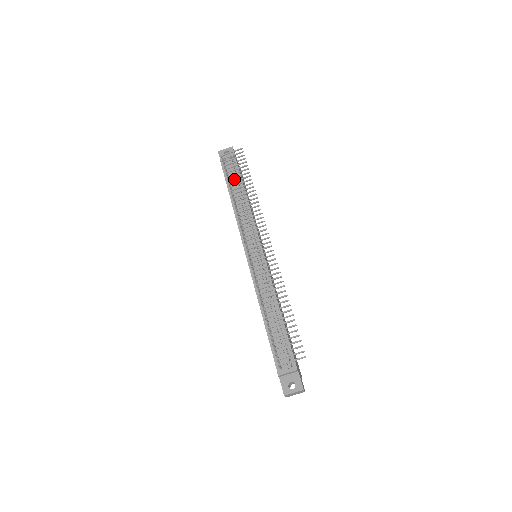
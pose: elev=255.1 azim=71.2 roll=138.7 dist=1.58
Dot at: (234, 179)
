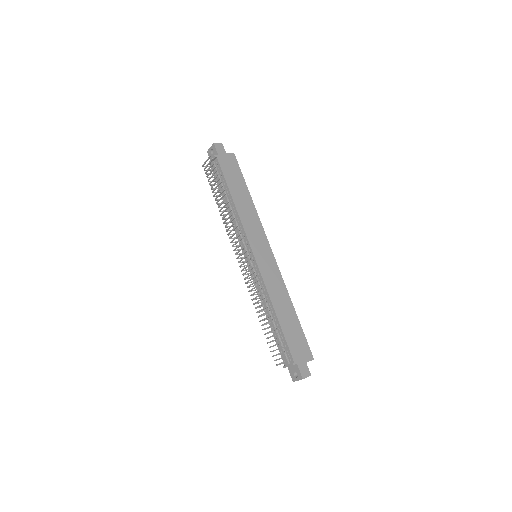
Dot at: (220, 184)
